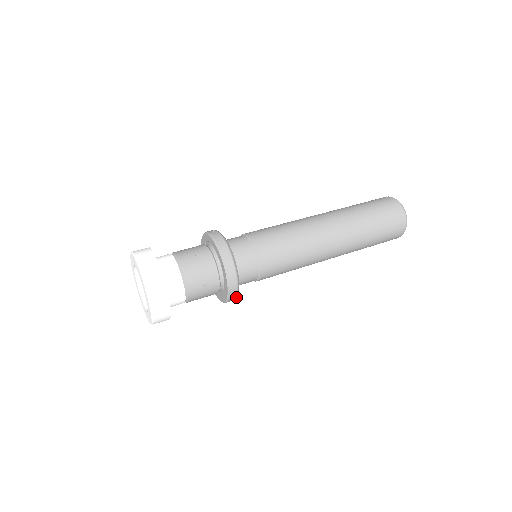
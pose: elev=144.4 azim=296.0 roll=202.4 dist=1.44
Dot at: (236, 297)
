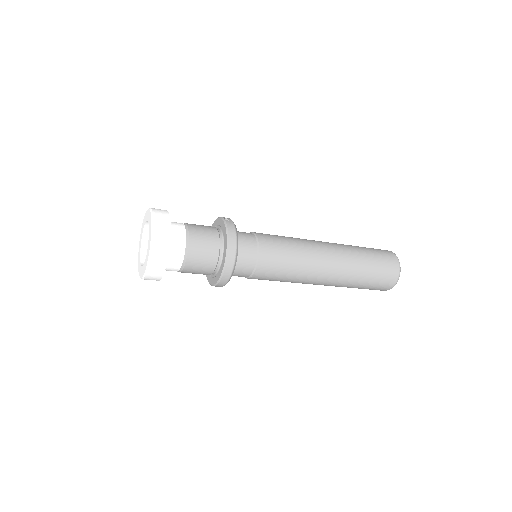
Dot at: occluded
